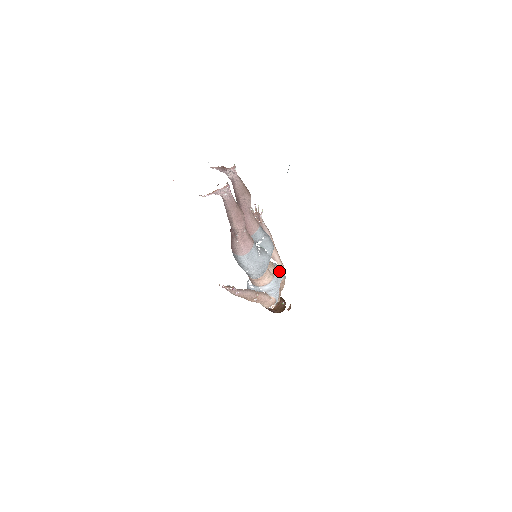
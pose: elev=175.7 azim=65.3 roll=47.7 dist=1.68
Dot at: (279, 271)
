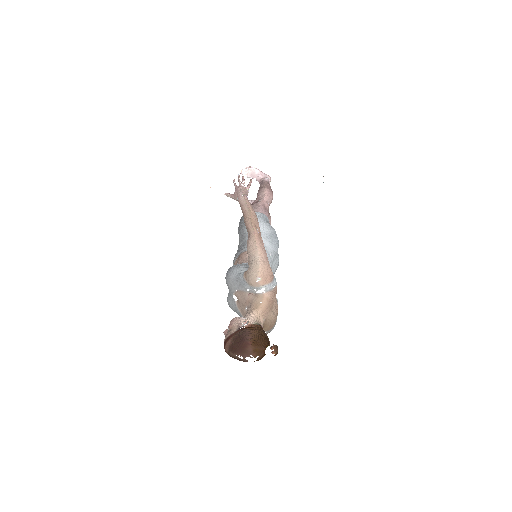
Dot at: occluded
